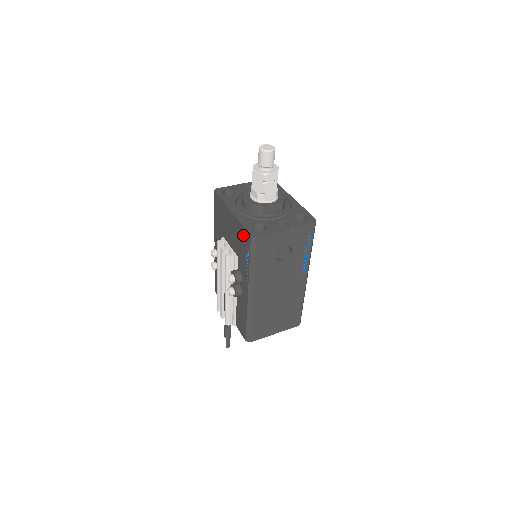
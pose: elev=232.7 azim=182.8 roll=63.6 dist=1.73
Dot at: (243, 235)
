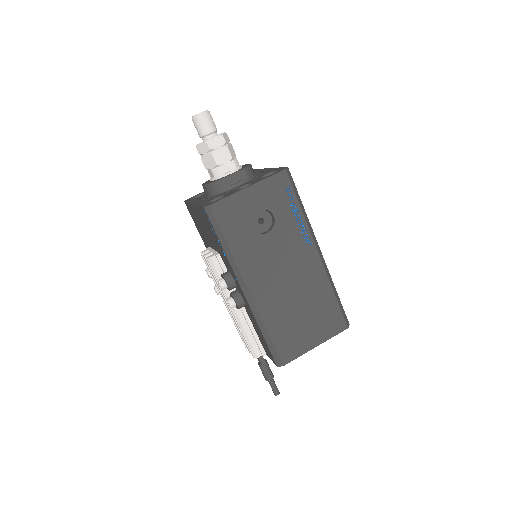
Dot at: (204, 217)
